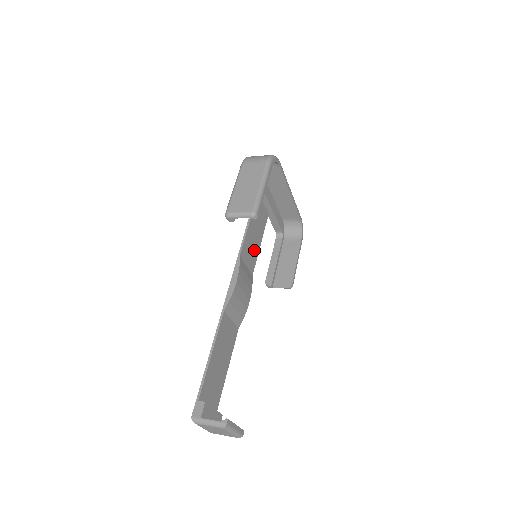
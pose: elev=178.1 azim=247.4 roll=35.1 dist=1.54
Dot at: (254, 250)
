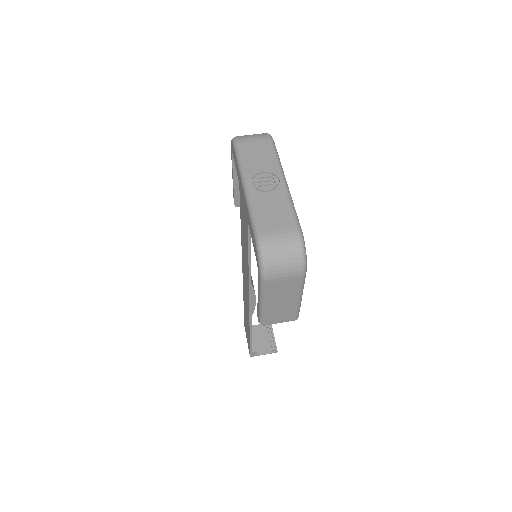
Dot at: occluded
